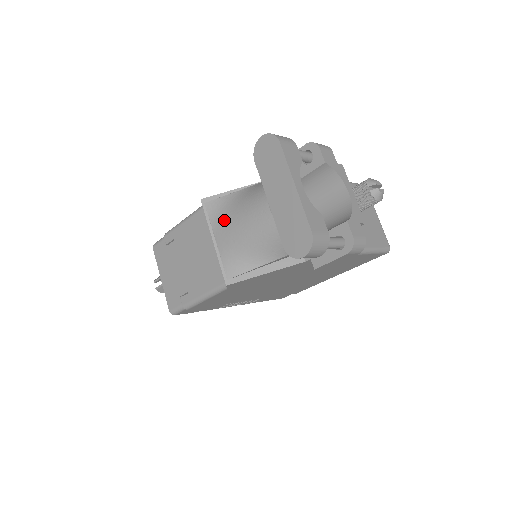
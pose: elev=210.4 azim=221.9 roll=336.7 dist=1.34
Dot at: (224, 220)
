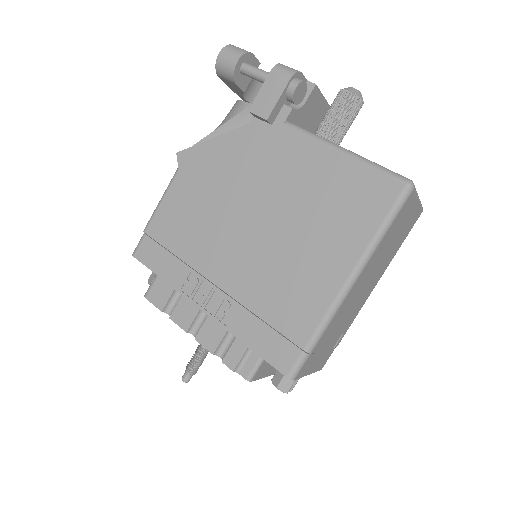
Dot at: occluded
